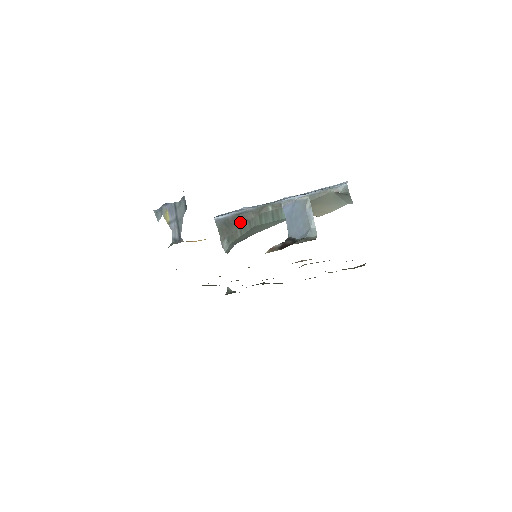
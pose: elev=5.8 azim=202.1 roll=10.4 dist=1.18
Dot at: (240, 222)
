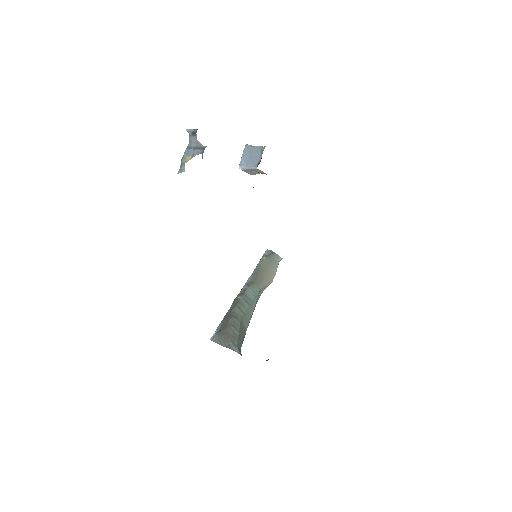
Dot at: (229, 322)
